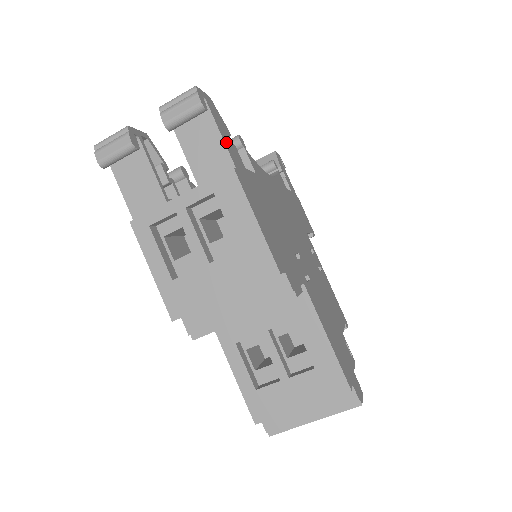
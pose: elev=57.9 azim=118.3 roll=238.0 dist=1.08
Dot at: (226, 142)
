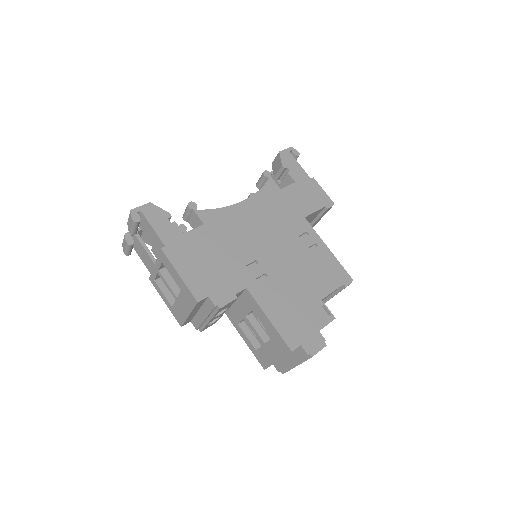
Dot at: (159, 230)
